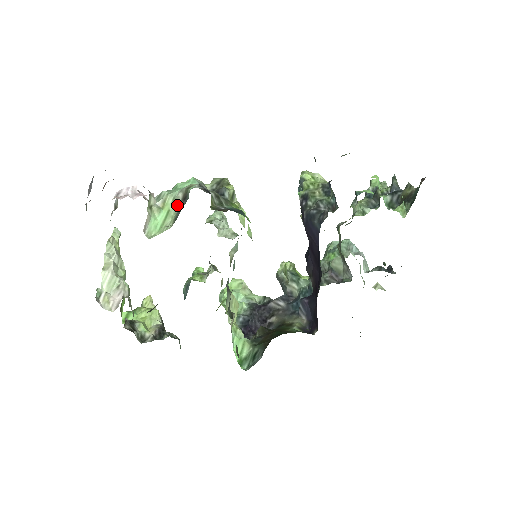
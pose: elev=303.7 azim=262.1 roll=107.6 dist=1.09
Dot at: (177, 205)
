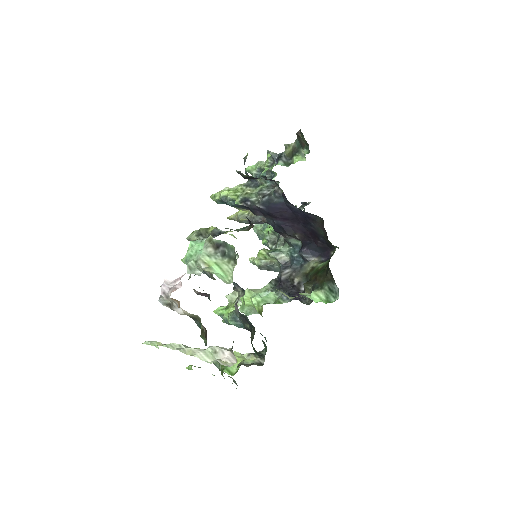
Dot at: (215, 256)
